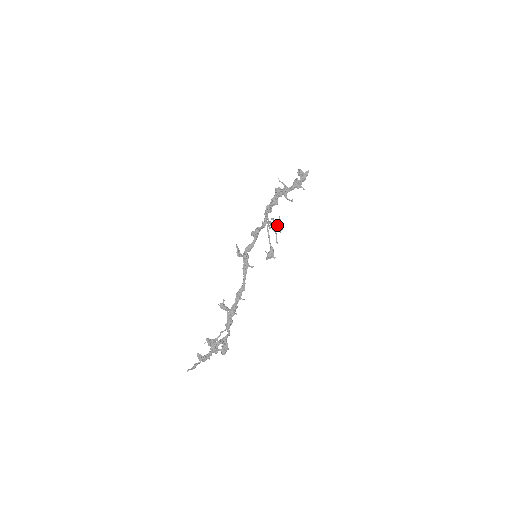
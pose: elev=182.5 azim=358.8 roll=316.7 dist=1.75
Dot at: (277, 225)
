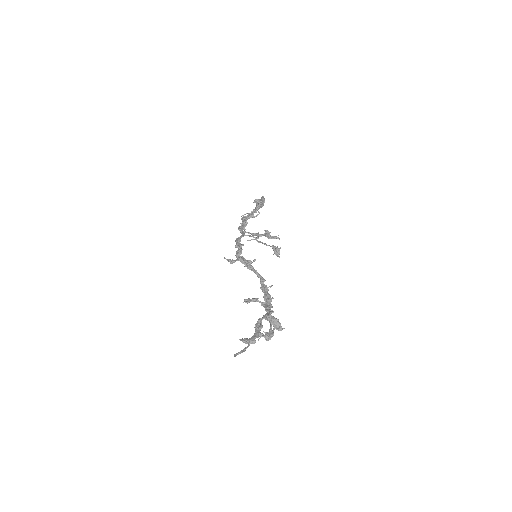
Dot at: (267, 235)
